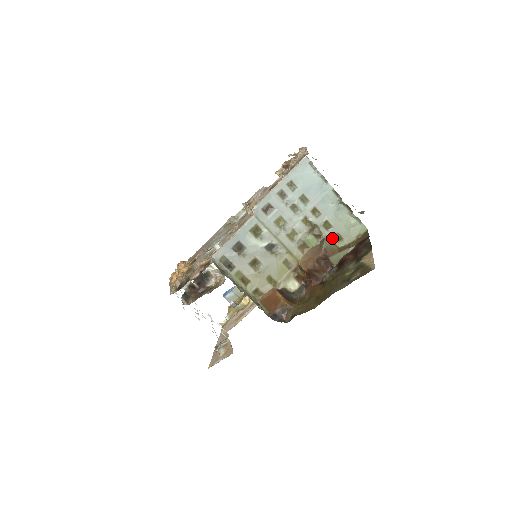
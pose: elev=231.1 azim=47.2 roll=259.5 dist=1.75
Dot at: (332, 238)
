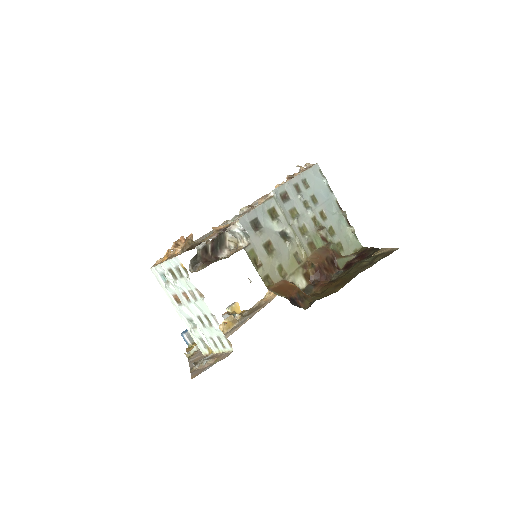
Dot at: occluded
